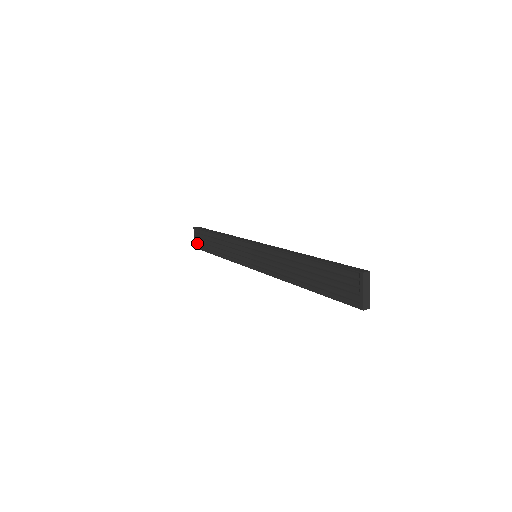
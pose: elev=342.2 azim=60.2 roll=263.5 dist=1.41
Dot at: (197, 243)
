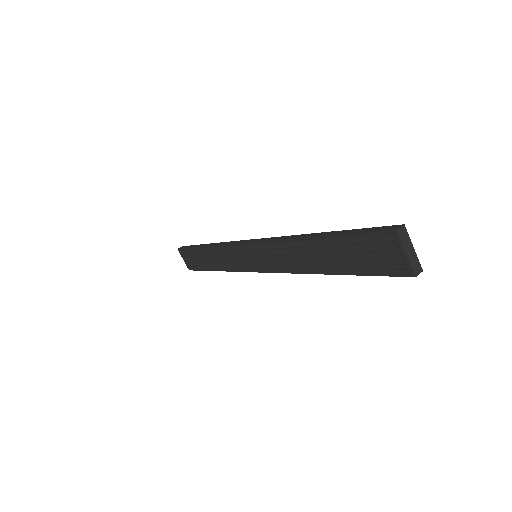
Dot at: (188, 264)
